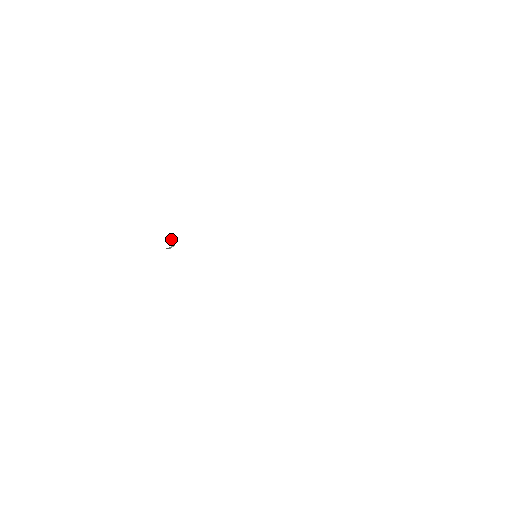
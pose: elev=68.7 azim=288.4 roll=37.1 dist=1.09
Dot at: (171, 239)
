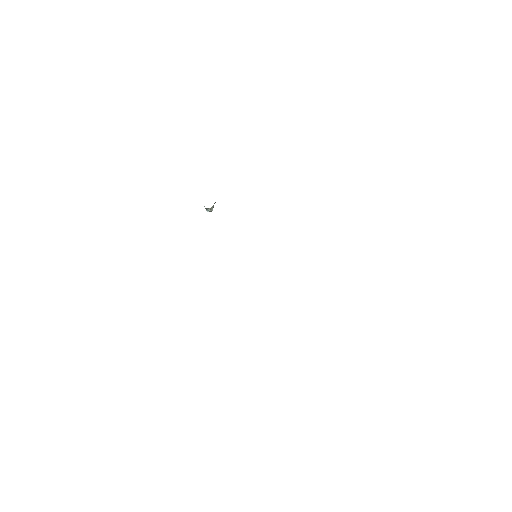
Dot at: (213, 206)
